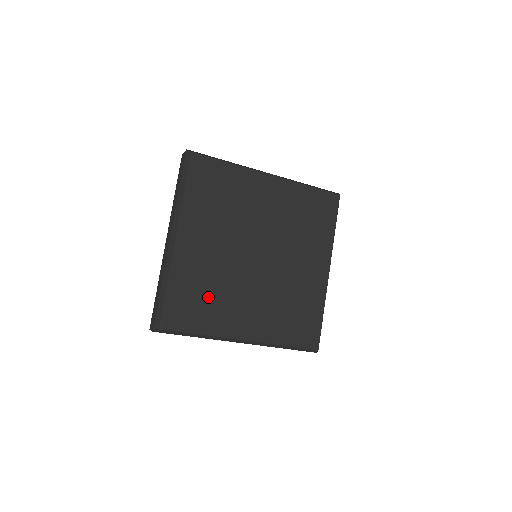
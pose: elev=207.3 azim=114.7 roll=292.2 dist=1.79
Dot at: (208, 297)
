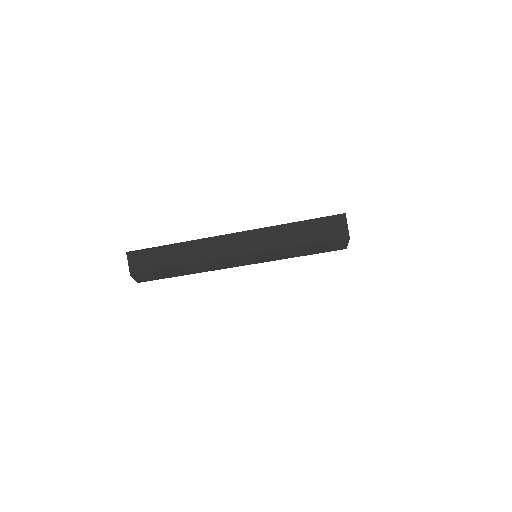
Dot at: occluded
